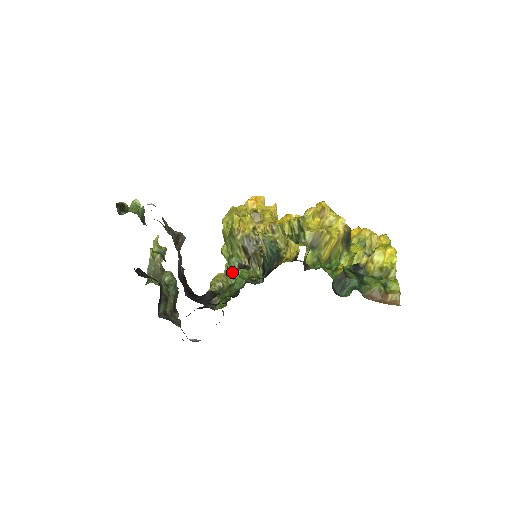
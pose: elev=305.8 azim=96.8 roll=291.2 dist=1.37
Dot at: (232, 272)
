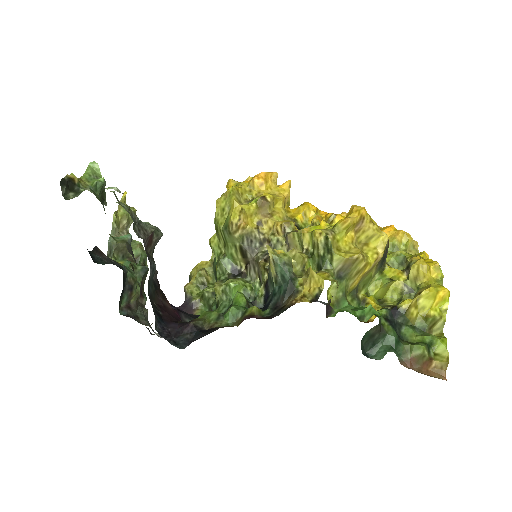
Dot at: (222, 278)
